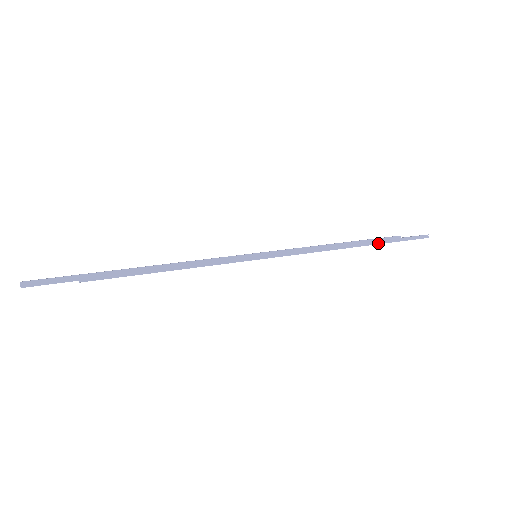
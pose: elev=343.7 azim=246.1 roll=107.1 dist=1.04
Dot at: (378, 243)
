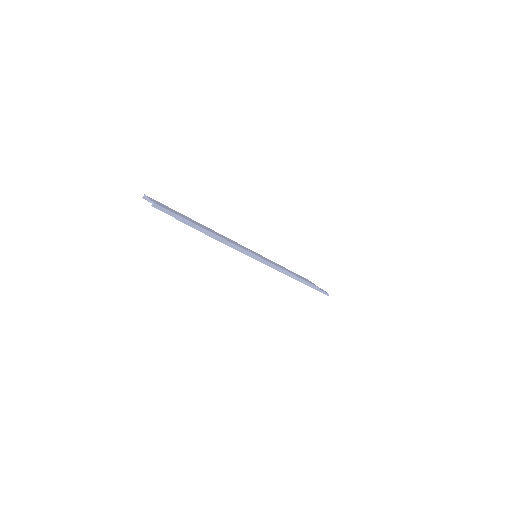
Dot at: (308, 285)
